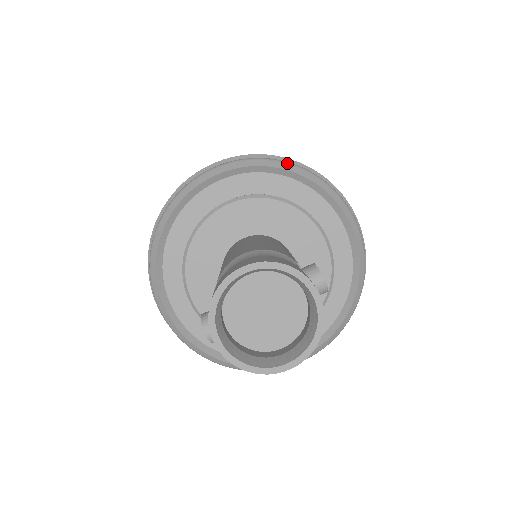
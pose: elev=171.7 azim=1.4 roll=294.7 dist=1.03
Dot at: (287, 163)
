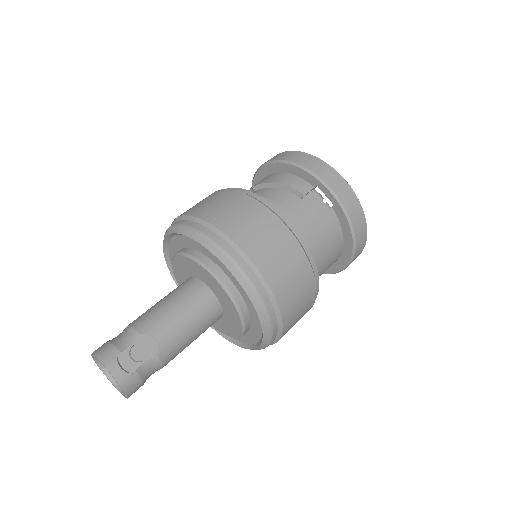
Dot at: (189, 229)
